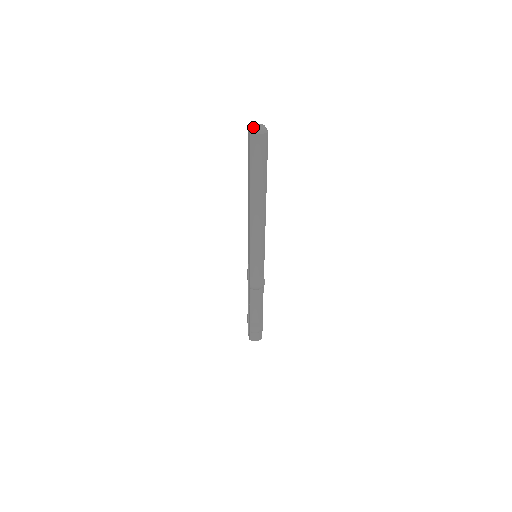
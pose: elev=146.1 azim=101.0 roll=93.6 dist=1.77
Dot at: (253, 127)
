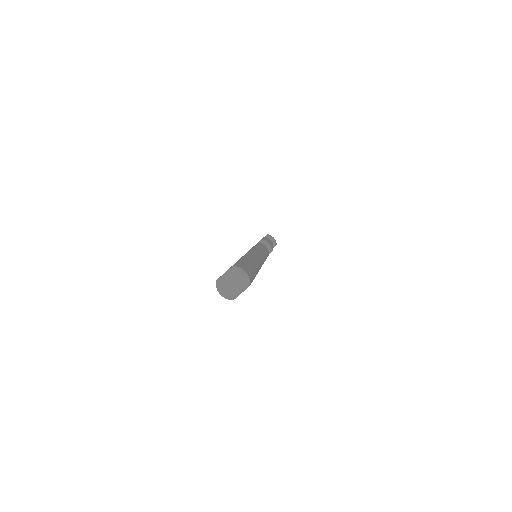
Dot at: (229, 277)
